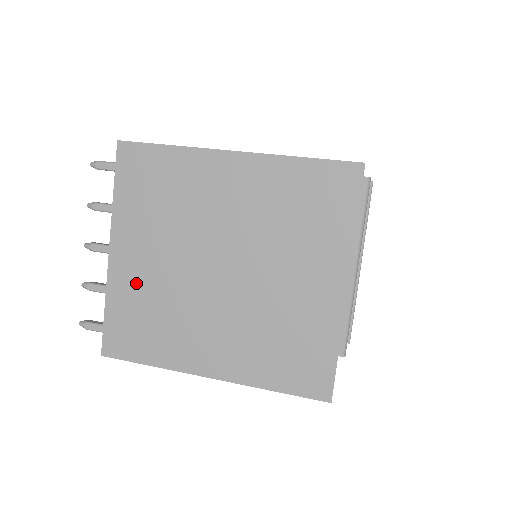
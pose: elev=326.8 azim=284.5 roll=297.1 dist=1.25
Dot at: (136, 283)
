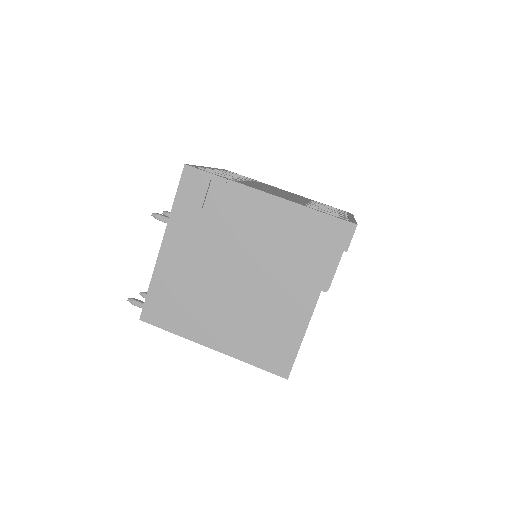
Dot at: occluded
